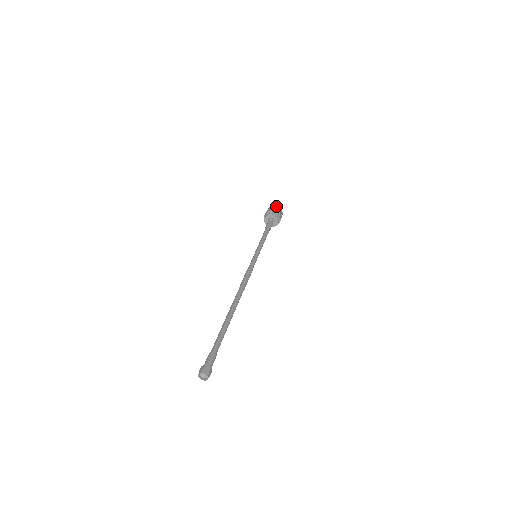
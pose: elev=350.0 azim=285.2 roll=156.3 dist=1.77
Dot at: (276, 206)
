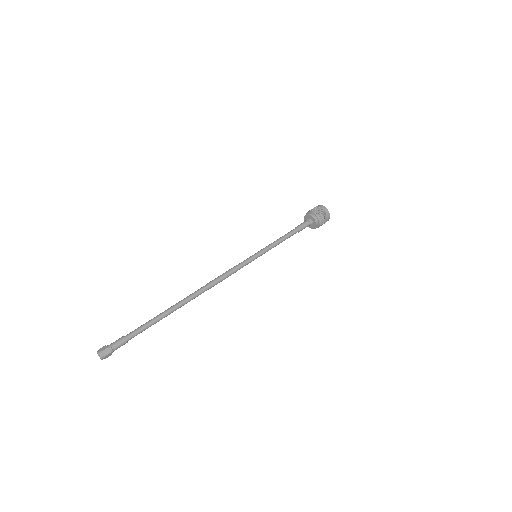
Dot at: (327, 209)
